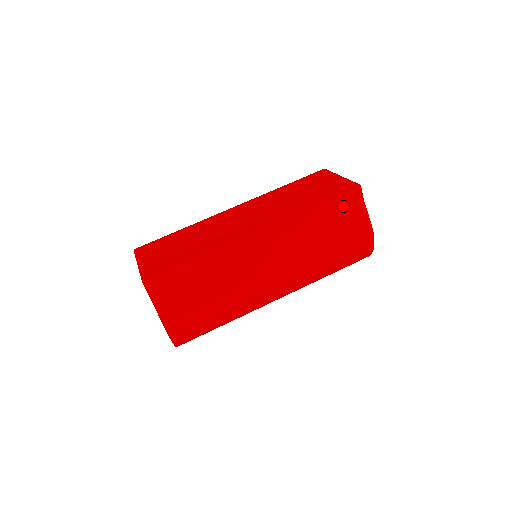
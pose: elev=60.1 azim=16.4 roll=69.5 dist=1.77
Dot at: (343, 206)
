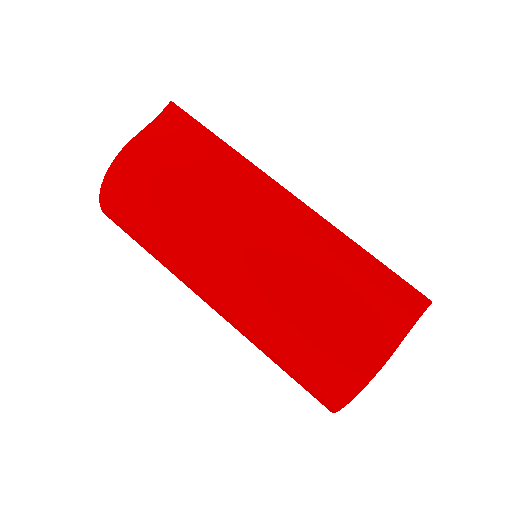
Dot at: (390, 294)
